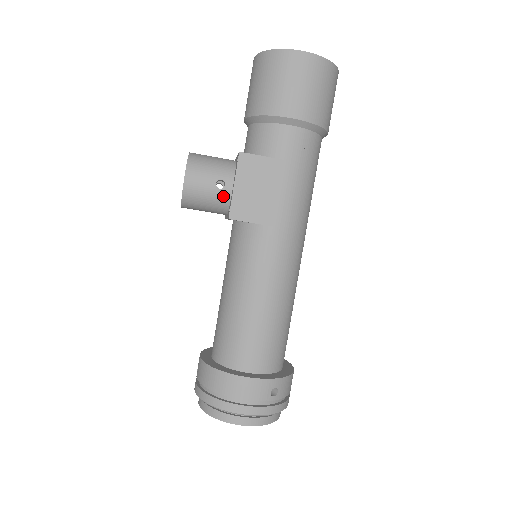
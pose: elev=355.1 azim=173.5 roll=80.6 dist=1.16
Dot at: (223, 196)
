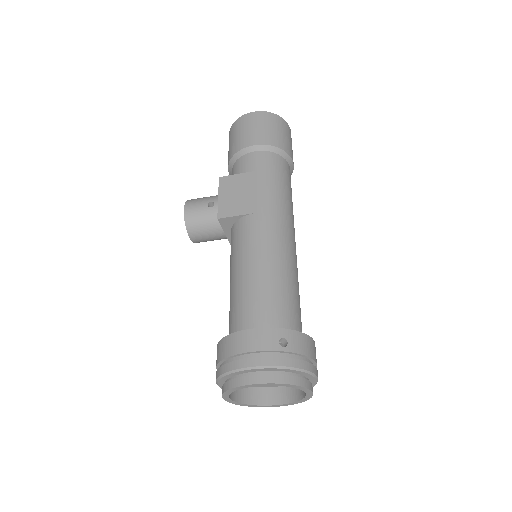
Dot at: (215, 212)
